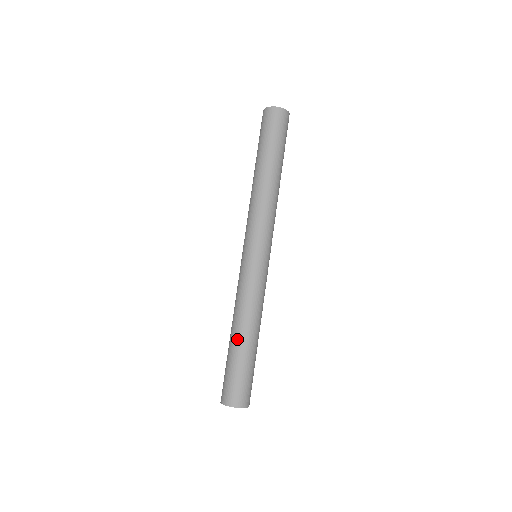
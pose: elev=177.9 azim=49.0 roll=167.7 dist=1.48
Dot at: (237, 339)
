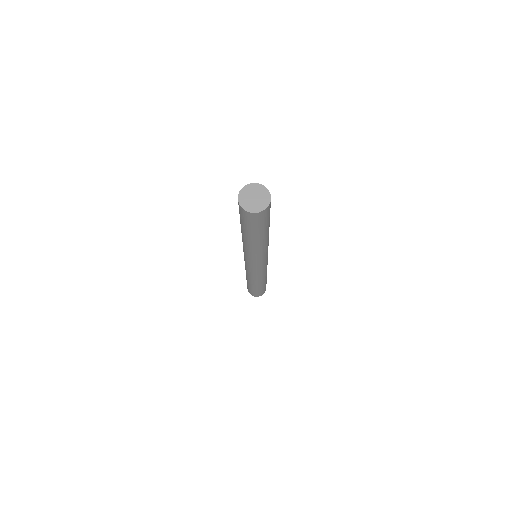
Dot at: (259, 286)
